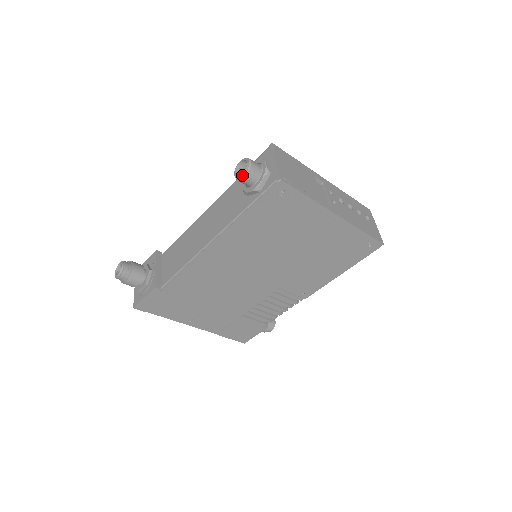
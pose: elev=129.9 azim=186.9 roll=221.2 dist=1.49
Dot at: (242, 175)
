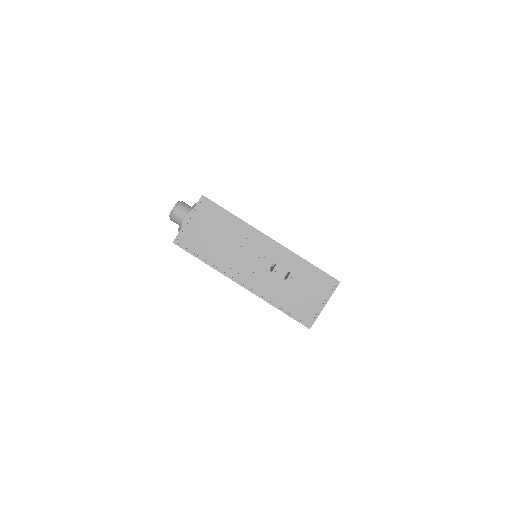
Dot at: occluded
